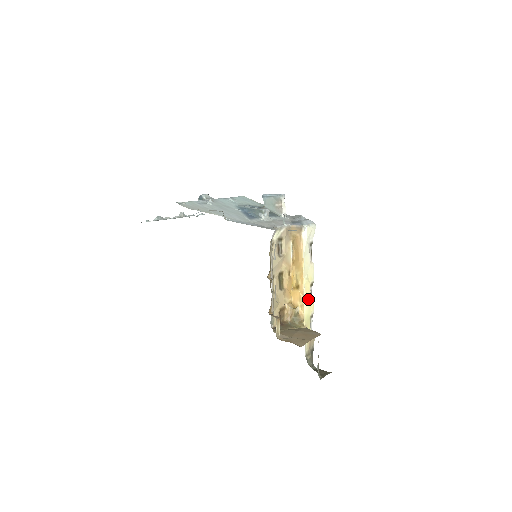
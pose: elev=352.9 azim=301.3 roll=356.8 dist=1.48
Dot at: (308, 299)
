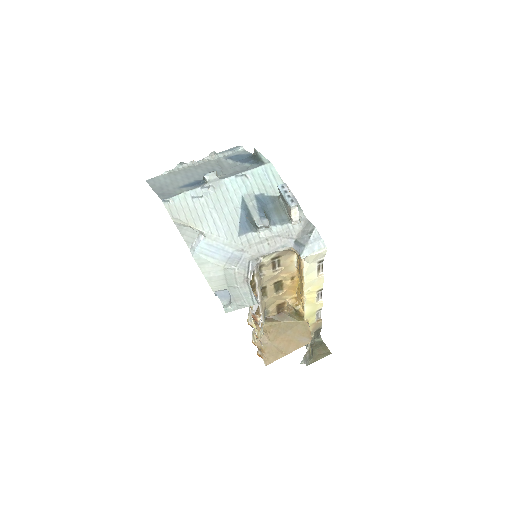
Dot at: (312, 302)
